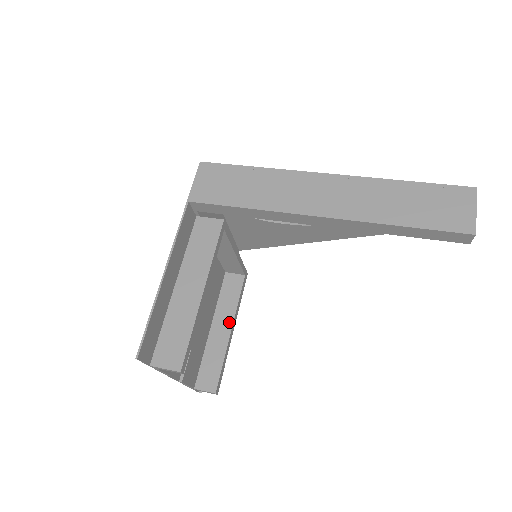
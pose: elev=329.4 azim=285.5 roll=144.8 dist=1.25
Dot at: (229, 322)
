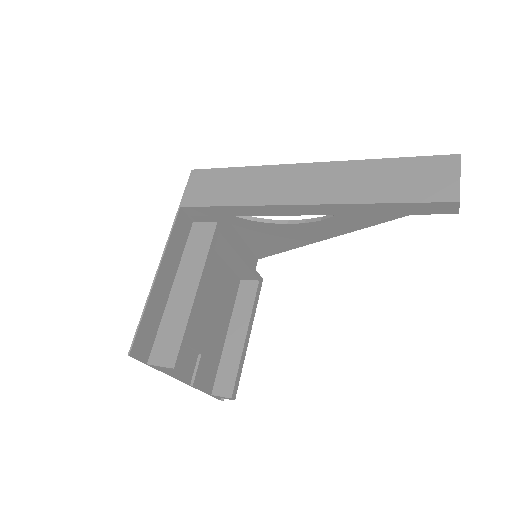
Dot at: (244, 327)
